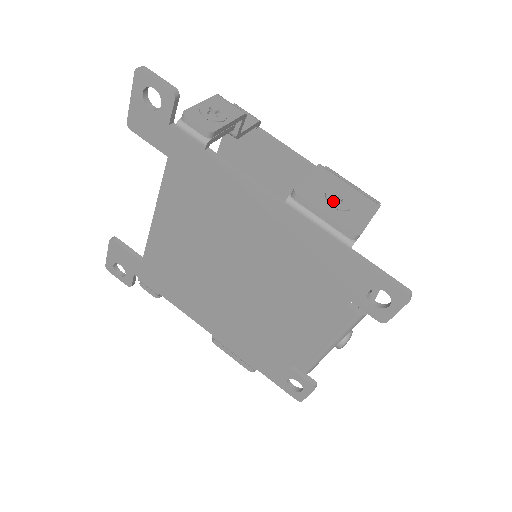
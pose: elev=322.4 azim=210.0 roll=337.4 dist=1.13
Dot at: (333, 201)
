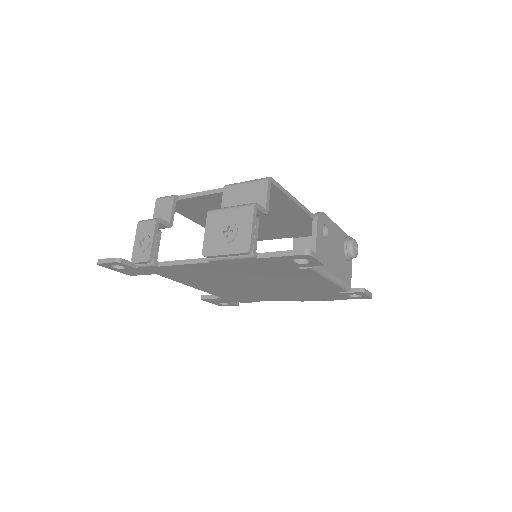
Dot at: (225, 239)
